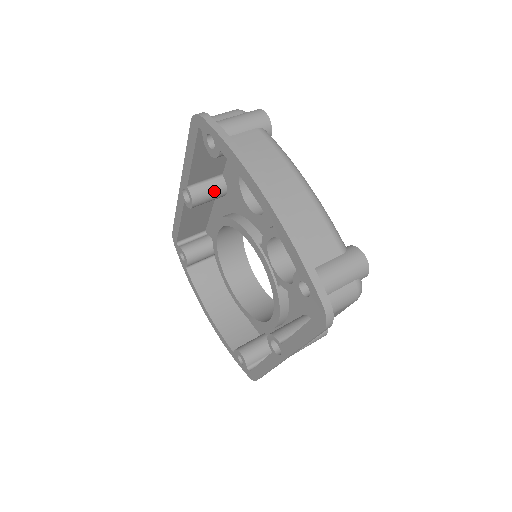
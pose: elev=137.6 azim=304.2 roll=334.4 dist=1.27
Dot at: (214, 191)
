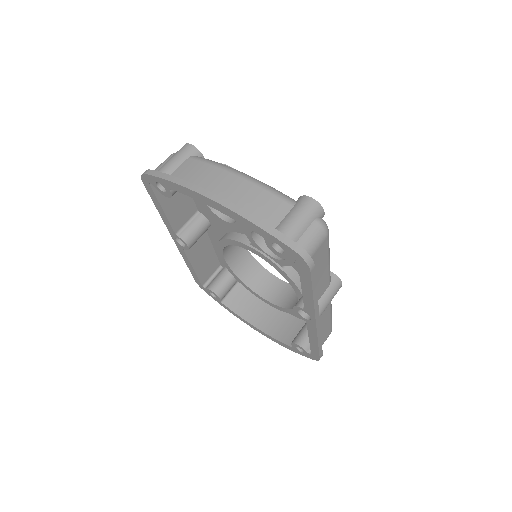
Dot at: (198, 226)
